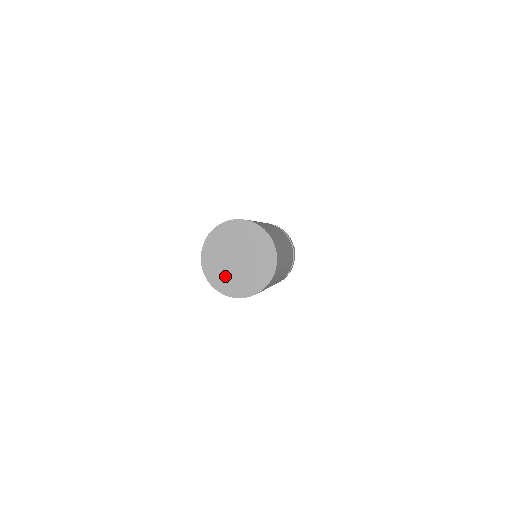
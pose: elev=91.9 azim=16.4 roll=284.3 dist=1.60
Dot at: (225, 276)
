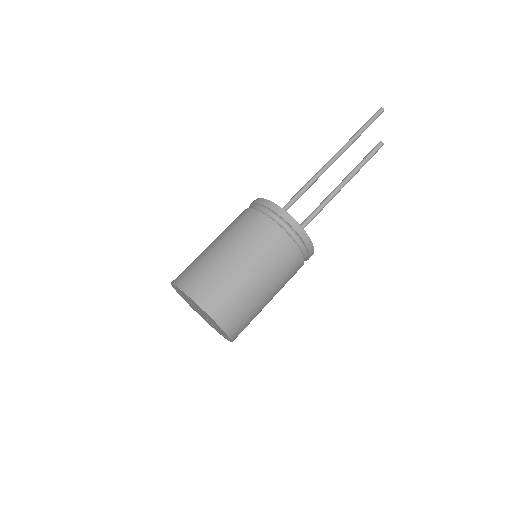
Dot at: (196, 310)
